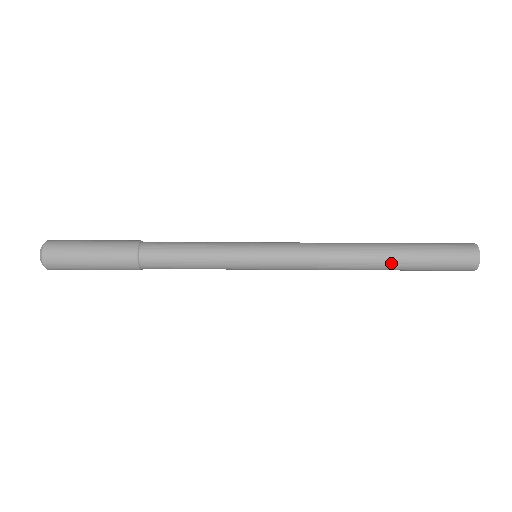
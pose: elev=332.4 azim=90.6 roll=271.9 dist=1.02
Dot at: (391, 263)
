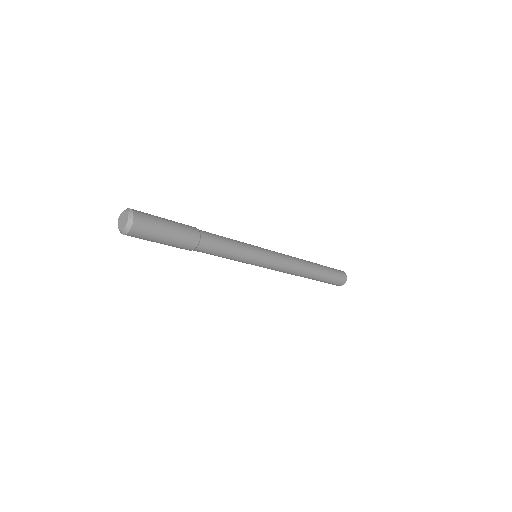
Dot at: (316, 265)
